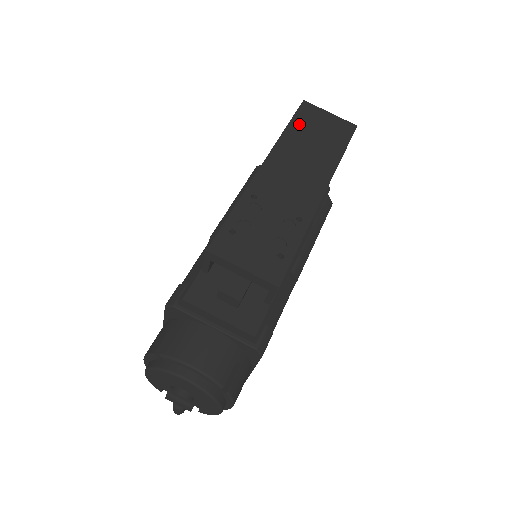
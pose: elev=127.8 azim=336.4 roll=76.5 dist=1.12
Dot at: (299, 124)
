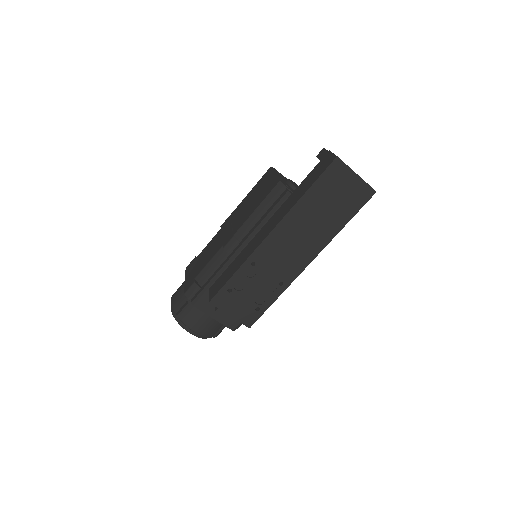
Dot at: (319, 189)
